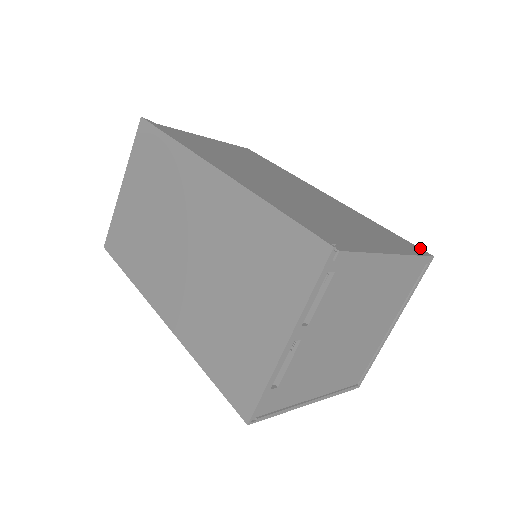
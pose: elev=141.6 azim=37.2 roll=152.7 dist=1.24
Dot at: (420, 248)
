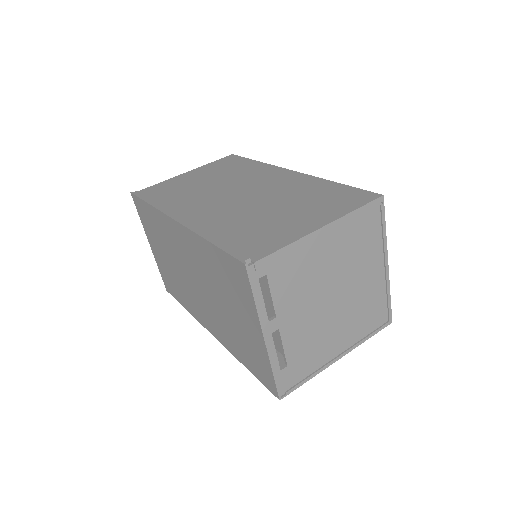
Dot at: (371, 192)
